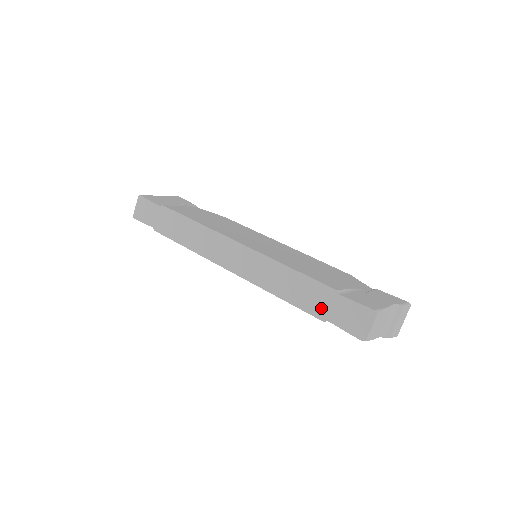
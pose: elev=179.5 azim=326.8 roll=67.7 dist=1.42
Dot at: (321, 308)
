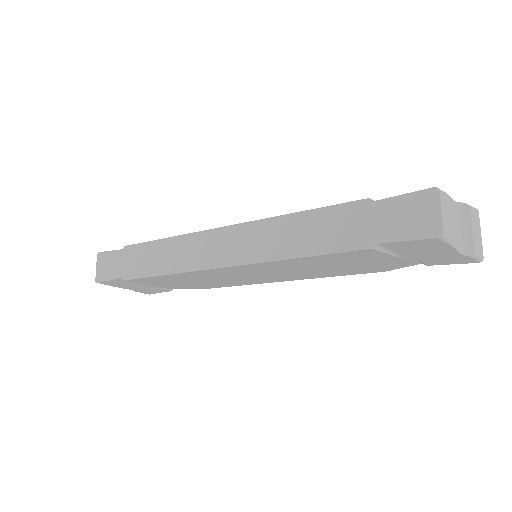
Dot at: (360, 233)
